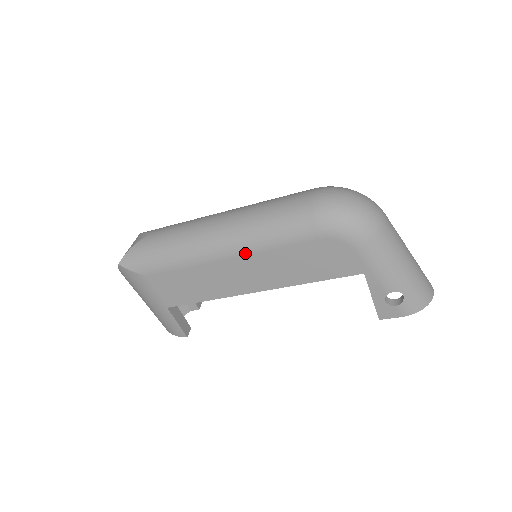
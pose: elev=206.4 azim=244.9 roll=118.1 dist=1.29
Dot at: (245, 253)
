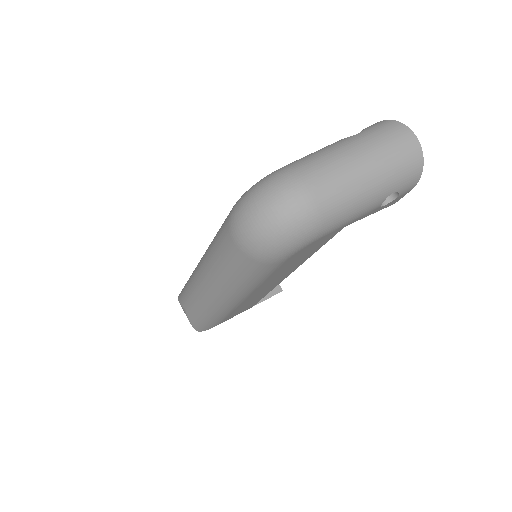
Dot at: (252, 292)
